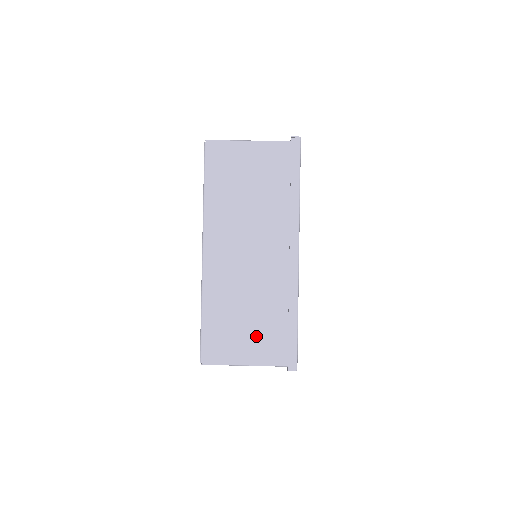
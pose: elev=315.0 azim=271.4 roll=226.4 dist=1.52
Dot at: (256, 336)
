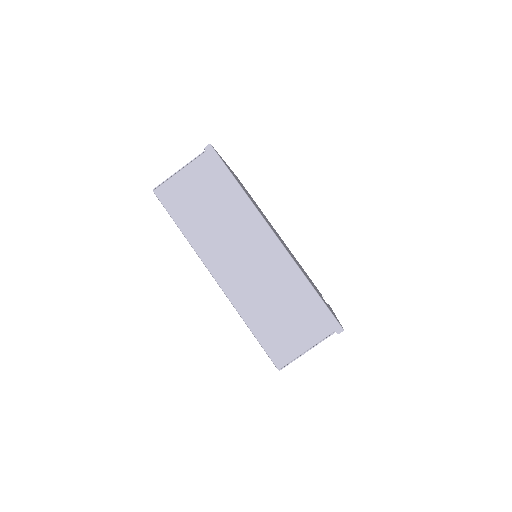
Dot at: occluded
